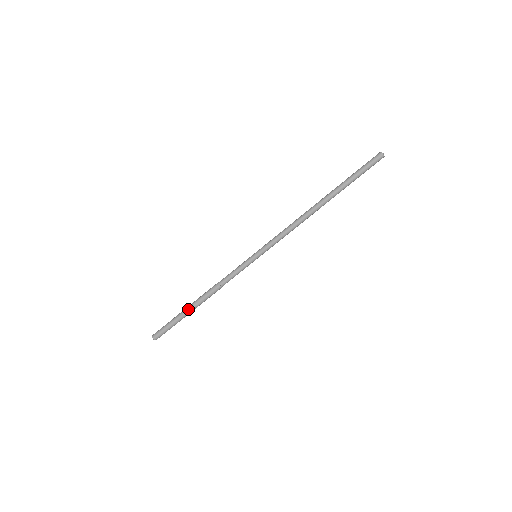
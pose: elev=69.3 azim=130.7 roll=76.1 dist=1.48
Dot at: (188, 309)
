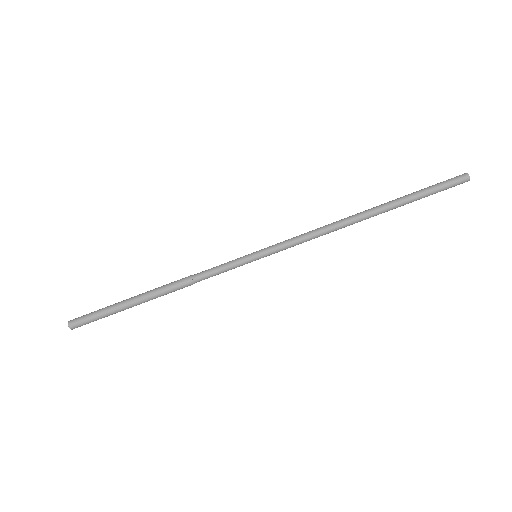
Dot at: (135, 299)
